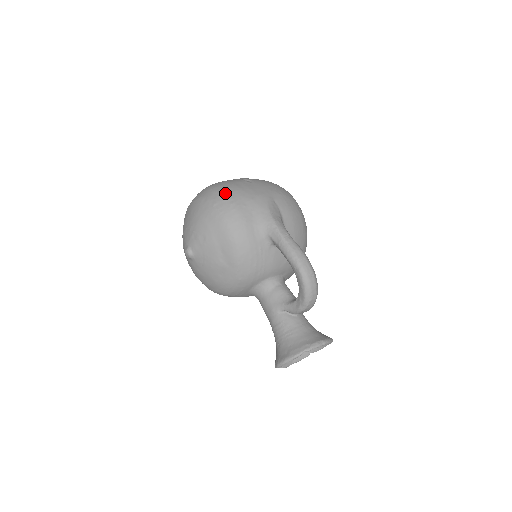
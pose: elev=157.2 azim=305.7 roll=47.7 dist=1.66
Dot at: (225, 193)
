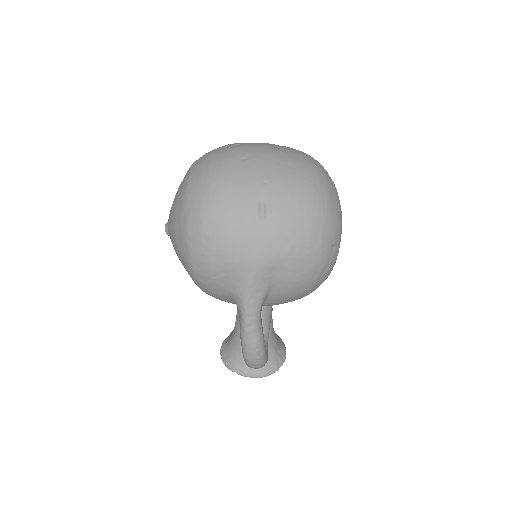
Dot at: (206, 232)
